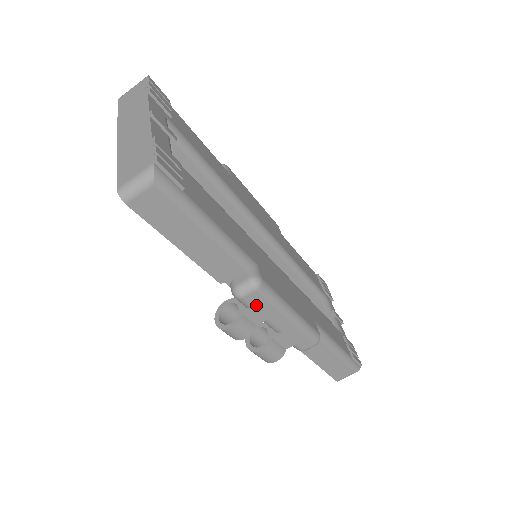
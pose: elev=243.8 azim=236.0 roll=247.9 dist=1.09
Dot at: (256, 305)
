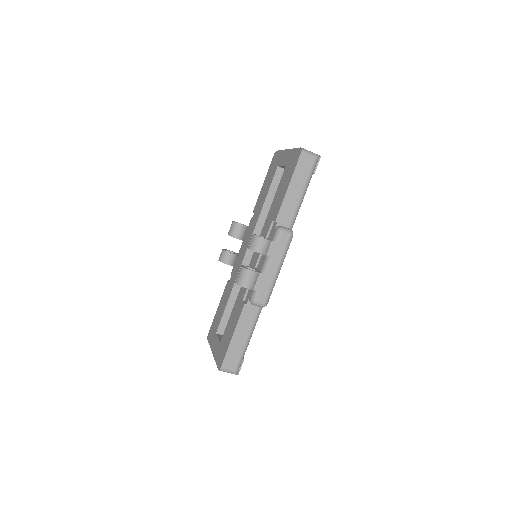
Dot at: (280, 243)
